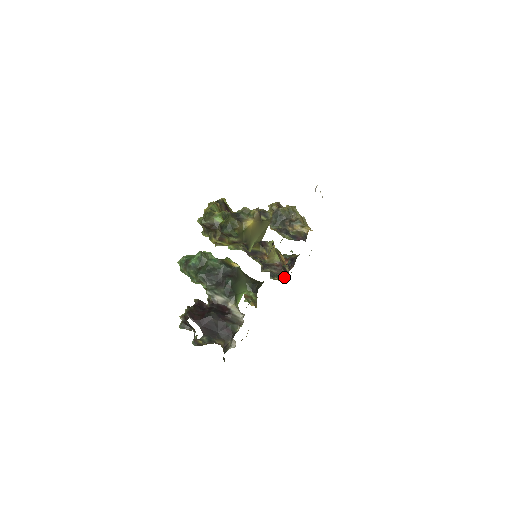
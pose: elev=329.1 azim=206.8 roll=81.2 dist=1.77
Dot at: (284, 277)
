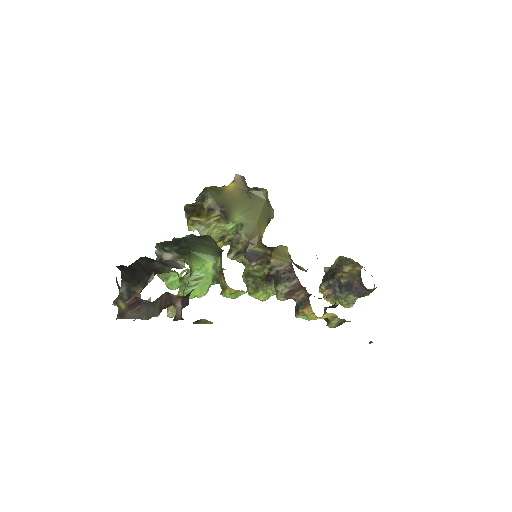
Dot at: occluded
